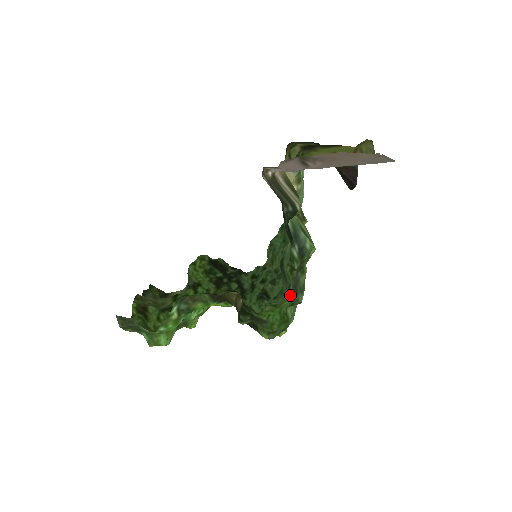
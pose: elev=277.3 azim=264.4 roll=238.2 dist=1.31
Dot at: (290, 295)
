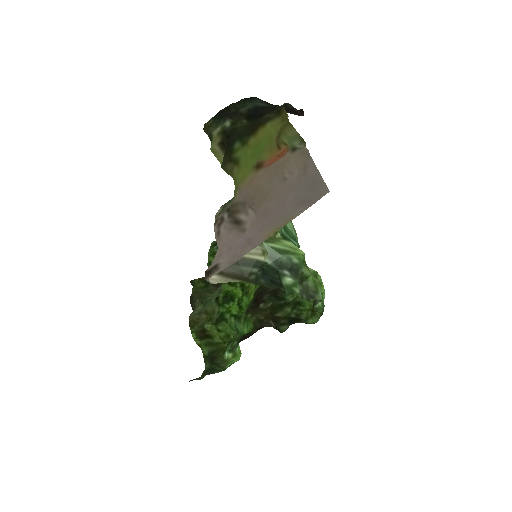
Dot at: occluded
